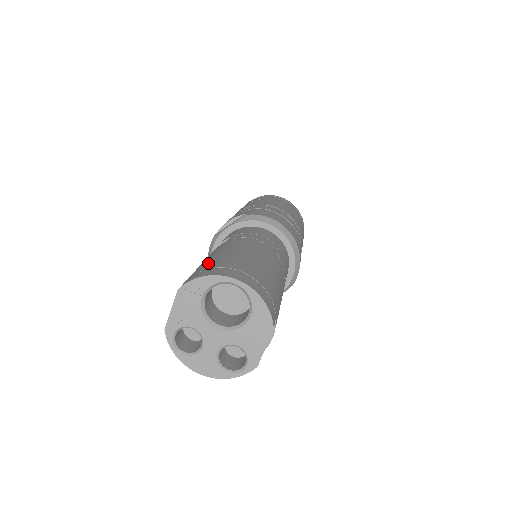
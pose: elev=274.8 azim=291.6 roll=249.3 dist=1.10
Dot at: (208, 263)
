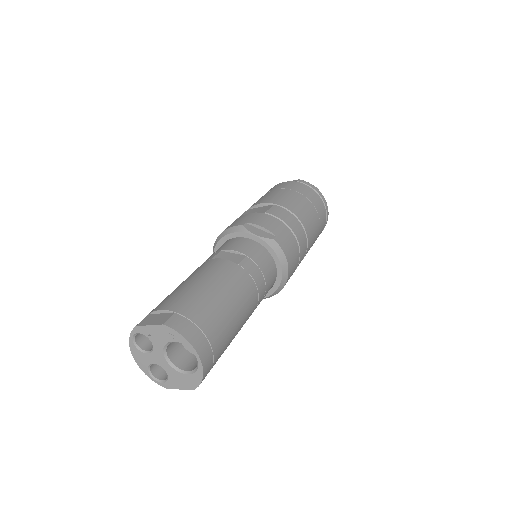
Dot at: (201, 307)
